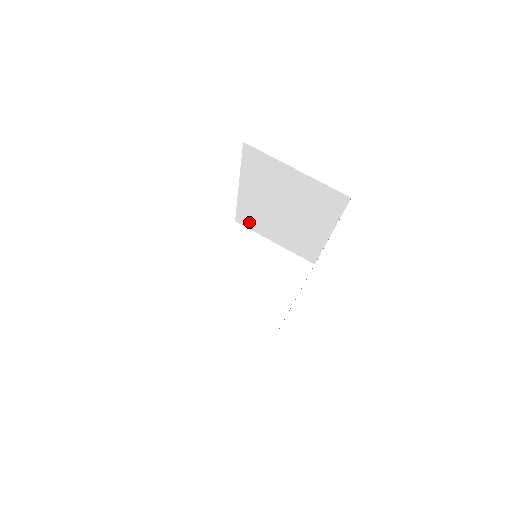
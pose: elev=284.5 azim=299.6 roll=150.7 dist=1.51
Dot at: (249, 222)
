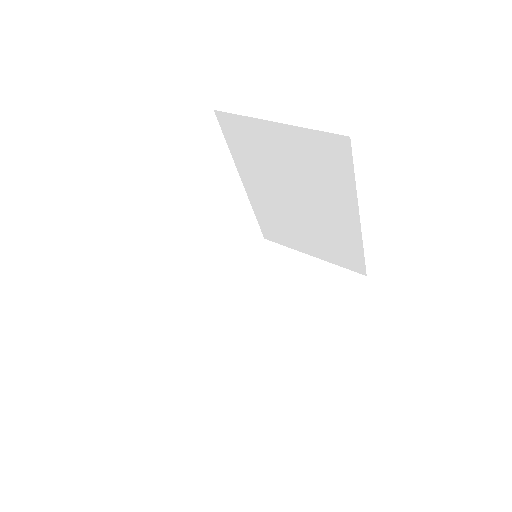
Dot at: (276, 234)
